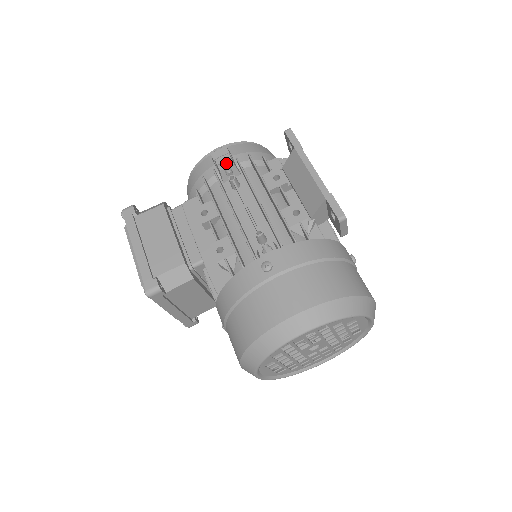
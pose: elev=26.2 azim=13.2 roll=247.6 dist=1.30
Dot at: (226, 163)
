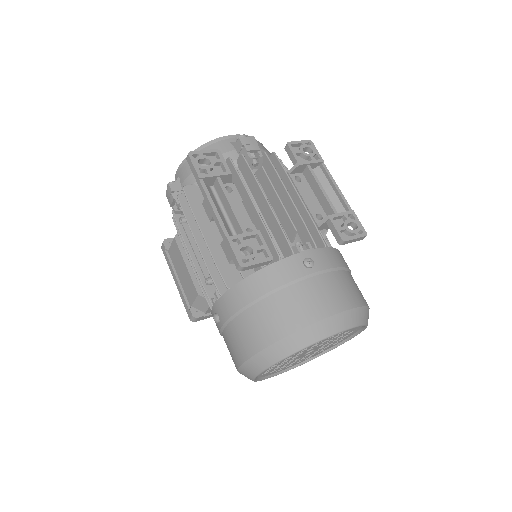
Dot at: (175, 202)
